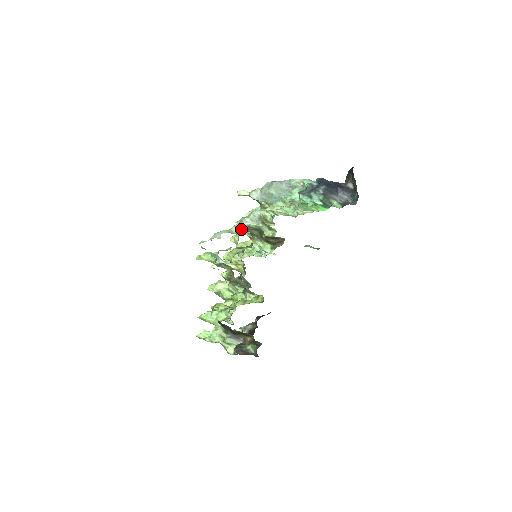
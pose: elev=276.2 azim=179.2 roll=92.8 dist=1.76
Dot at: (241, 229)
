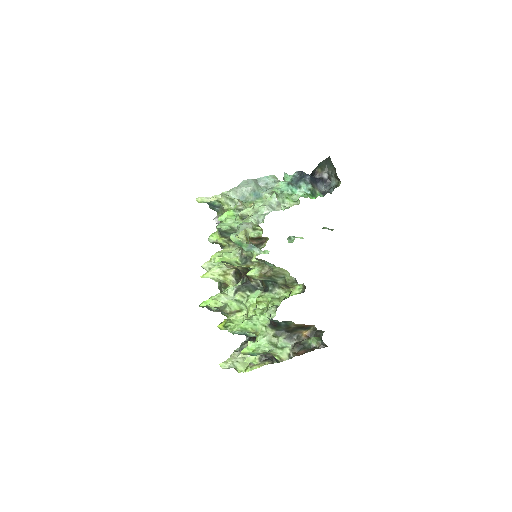
Dot at: (213, 238)
